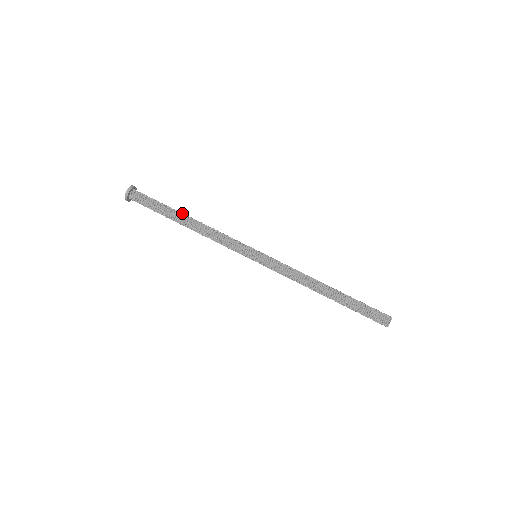
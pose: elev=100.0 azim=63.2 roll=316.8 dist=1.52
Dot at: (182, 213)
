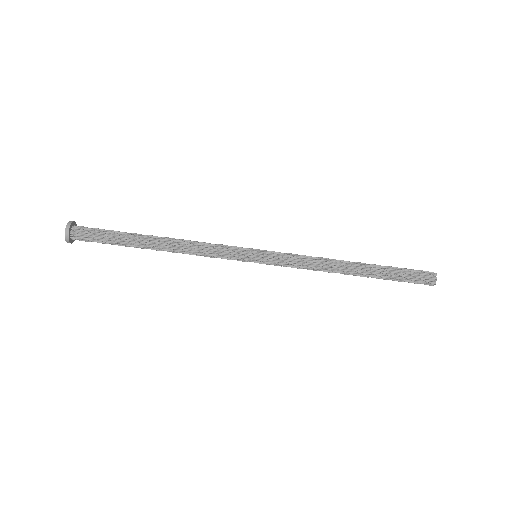
Dot at: (144, 242)
